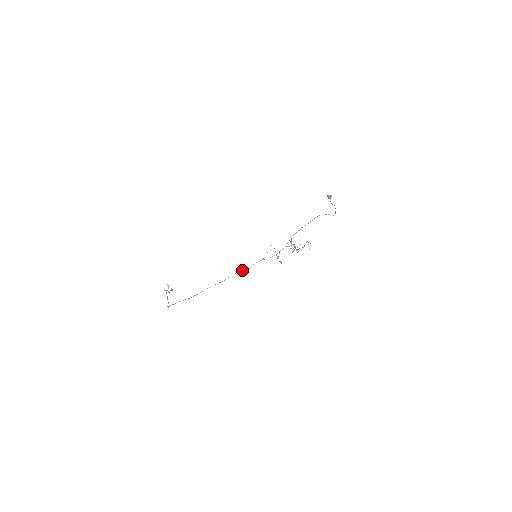
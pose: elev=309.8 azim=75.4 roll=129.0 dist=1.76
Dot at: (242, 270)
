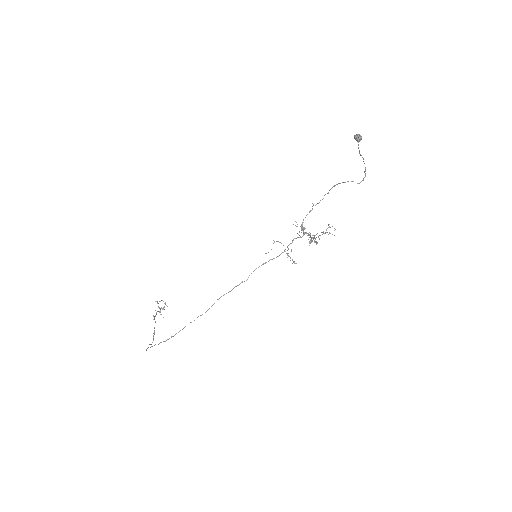
Dot at: (235, 286)
